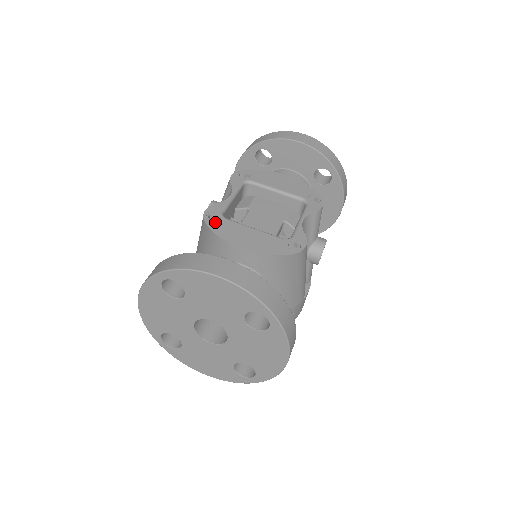
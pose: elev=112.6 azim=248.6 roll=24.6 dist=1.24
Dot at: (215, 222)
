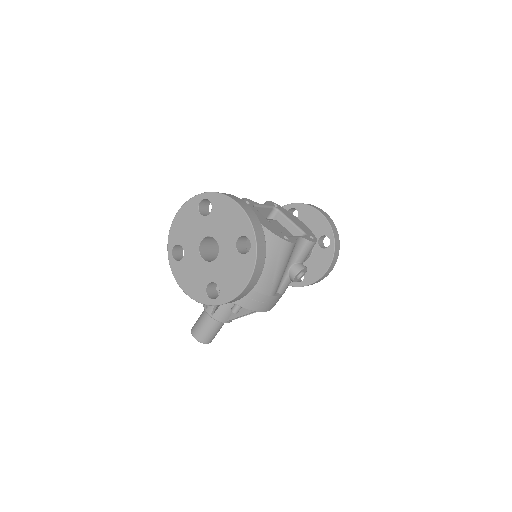
Dot at: occluded
